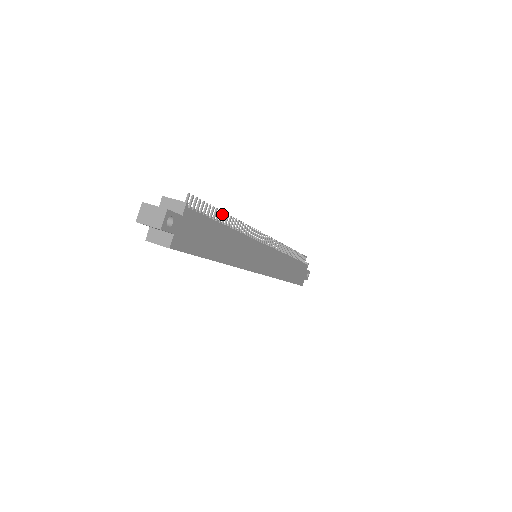
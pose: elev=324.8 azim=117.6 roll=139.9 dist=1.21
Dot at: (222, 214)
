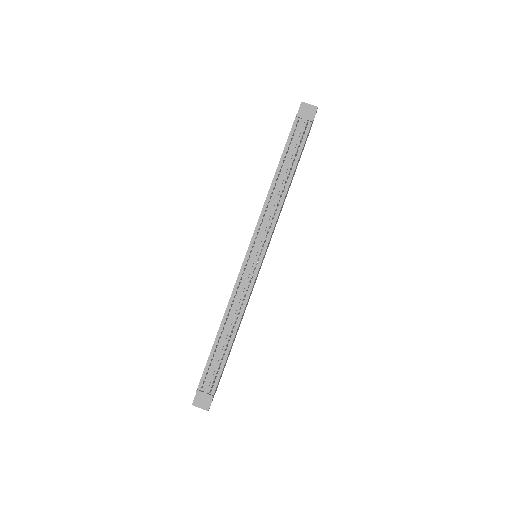
Dot at: occluded
